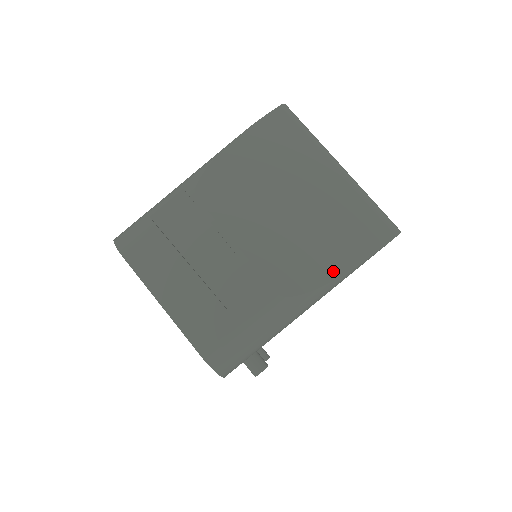
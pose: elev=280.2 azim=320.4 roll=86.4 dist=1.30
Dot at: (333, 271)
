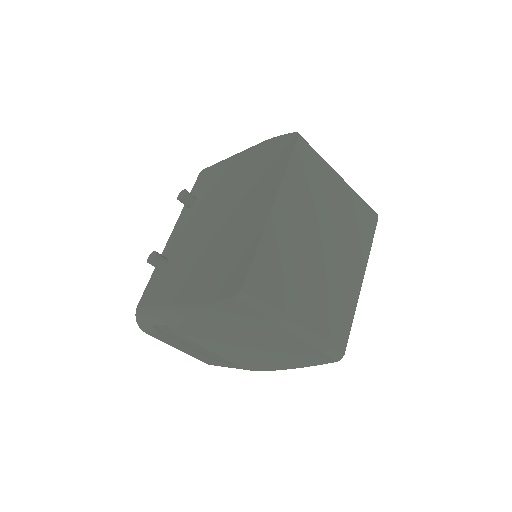
Dot at: (283, 367)
